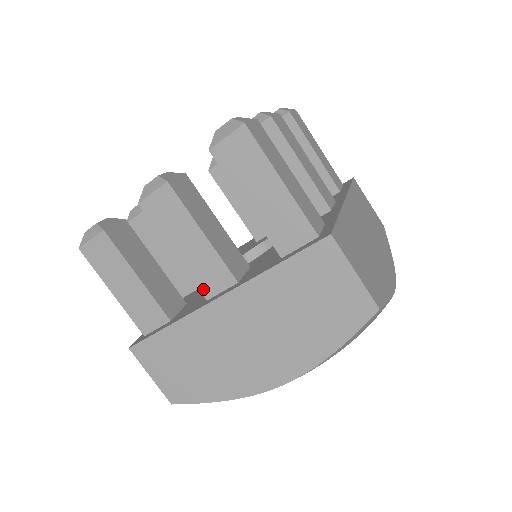
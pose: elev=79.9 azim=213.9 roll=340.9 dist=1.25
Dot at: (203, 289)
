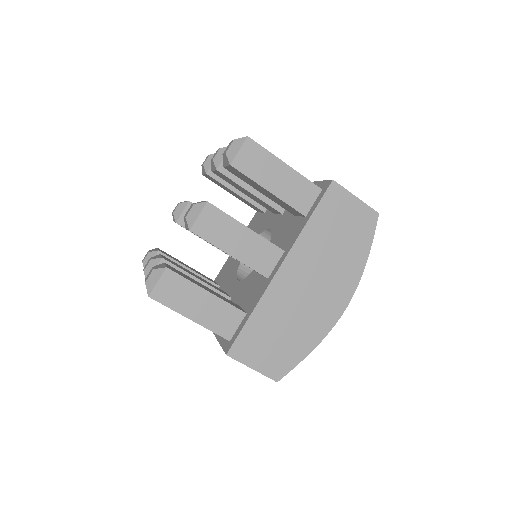
Dot at: (262, 271)
